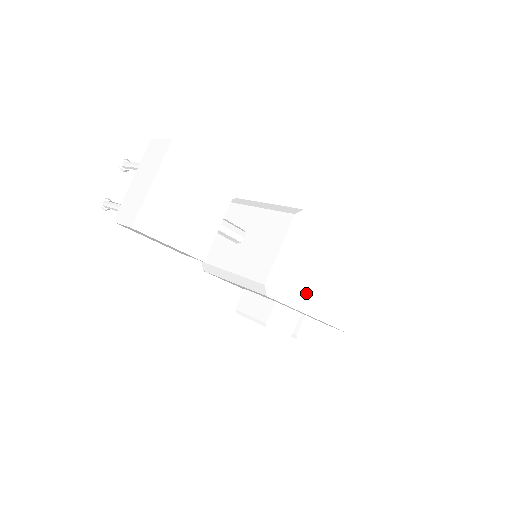
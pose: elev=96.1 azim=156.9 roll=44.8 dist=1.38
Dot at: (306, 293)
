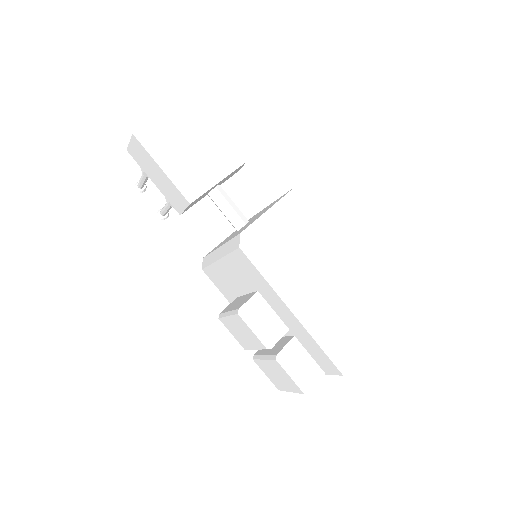
Dot at: (291, 280)
